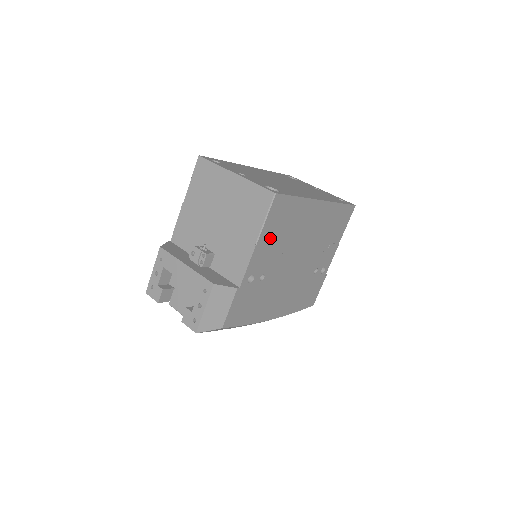
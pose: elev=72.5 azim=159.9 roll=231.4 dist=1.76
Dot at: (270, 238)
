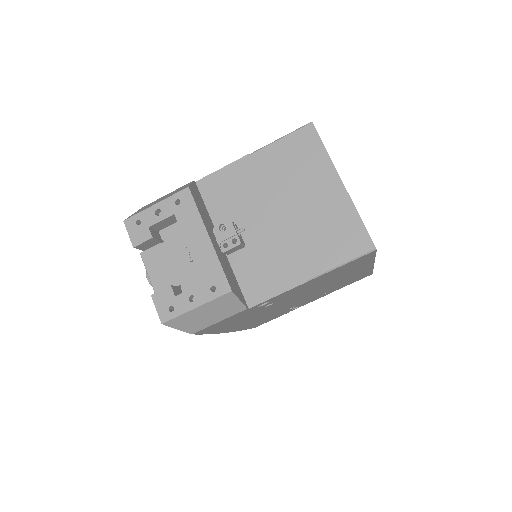
Dot at: (319, 279)
